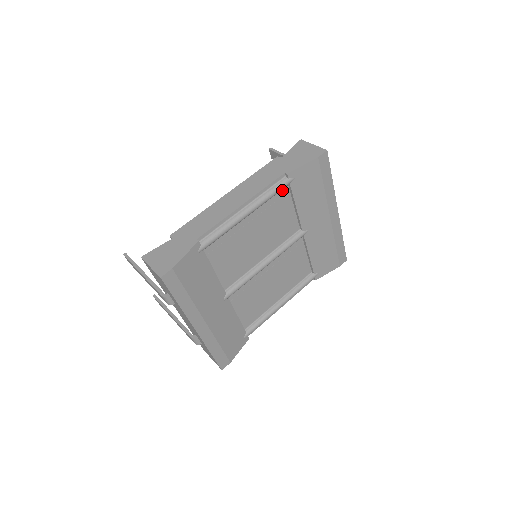
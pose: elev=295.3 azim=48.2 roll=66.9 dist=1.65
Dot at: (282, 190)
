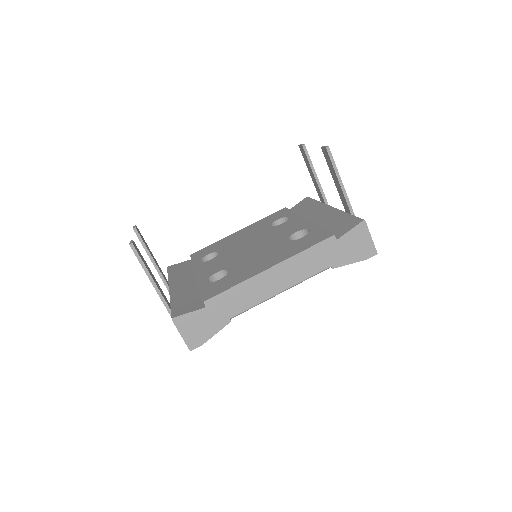
Dot at: occluded
